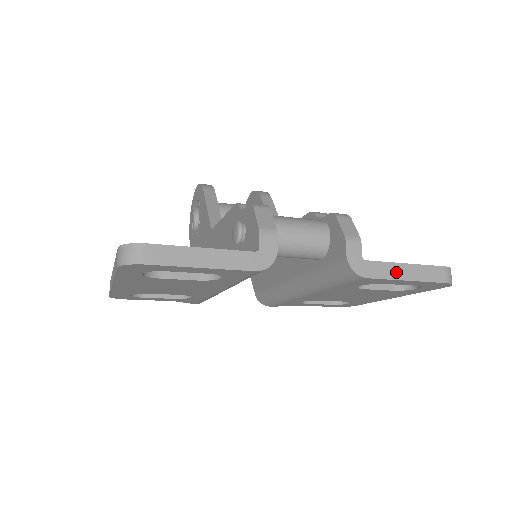
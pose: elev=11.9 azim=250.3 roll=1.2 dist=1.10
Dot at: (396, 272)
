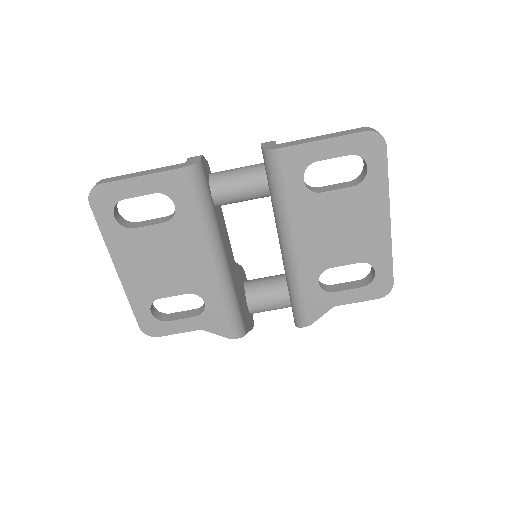
Dot at: (310, 140)
